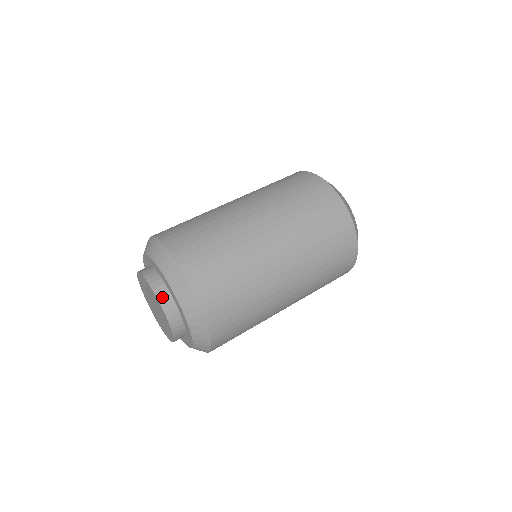
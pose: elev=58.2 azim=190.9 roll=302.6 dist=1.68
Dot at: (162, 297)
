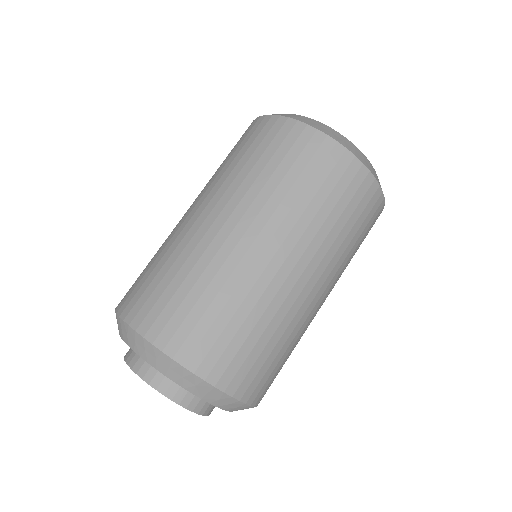
Dot at: (139, 367)
